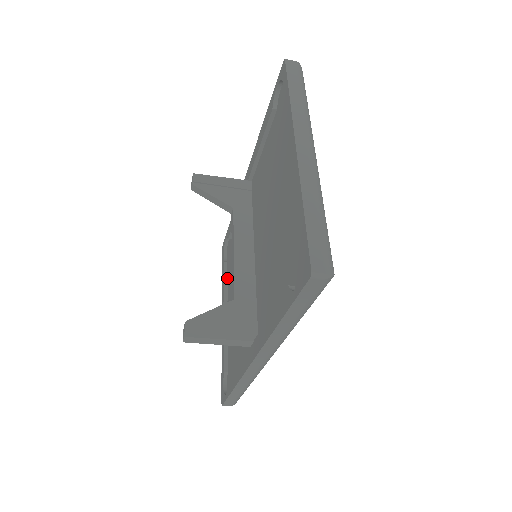
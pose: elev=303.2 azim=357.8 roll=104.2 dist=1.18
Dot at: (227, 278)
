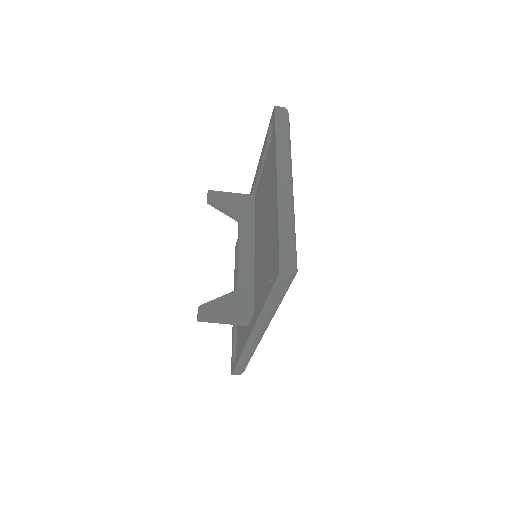
Dot at: occluded
